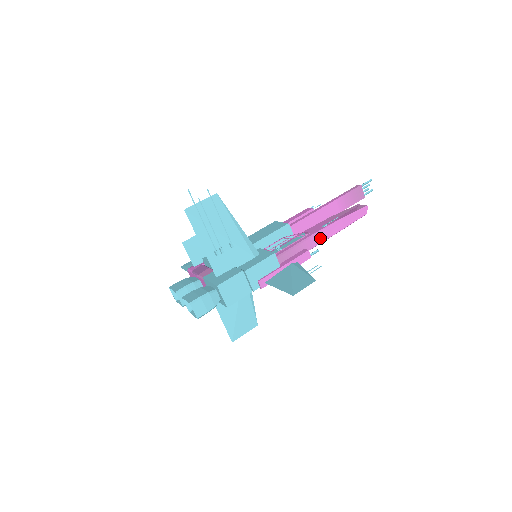
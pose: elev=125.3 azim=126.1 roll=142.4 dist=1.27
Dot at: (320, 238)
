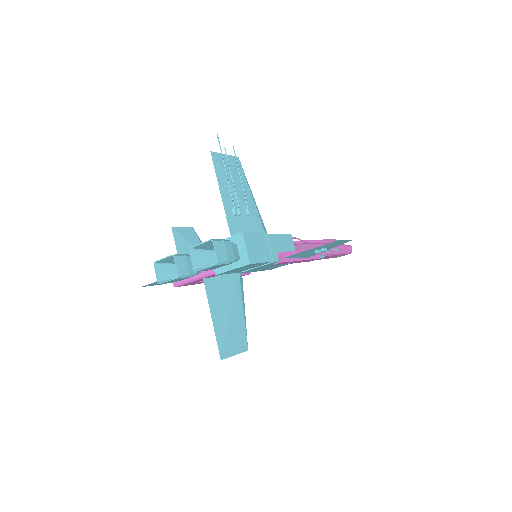
Dot at: occluded
